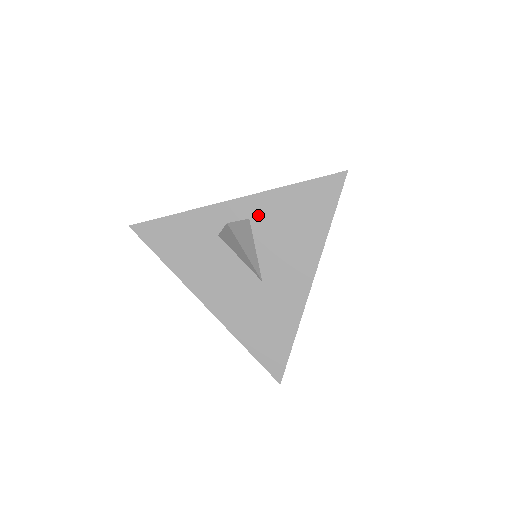
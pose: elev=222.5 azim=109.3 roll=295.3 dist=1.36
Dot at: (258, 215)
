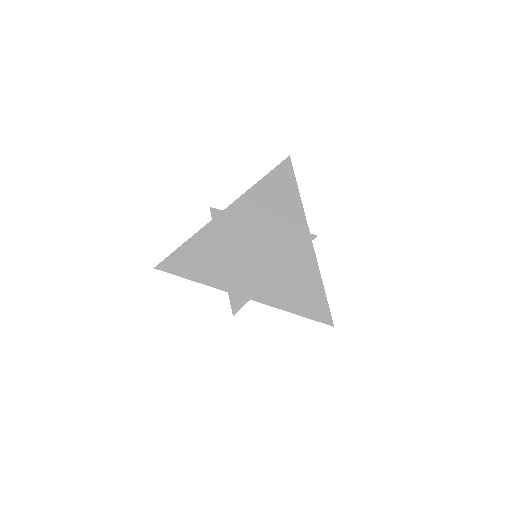
Dot at: occluded
